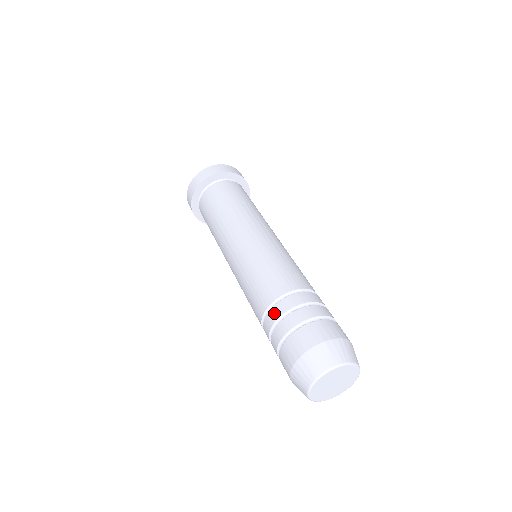
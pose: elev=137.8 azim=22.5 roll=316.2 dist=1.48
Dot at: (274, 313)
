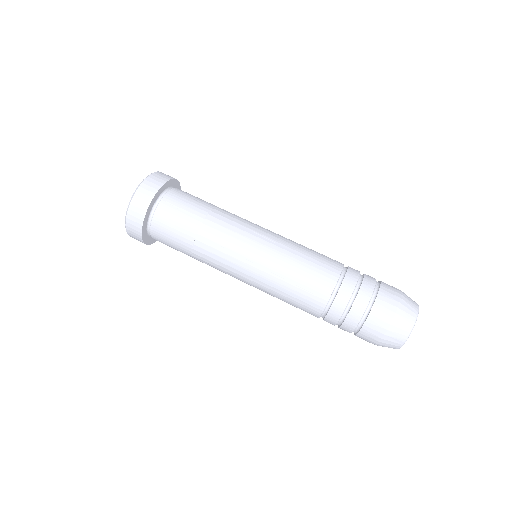
Dot at: (335, 312)
